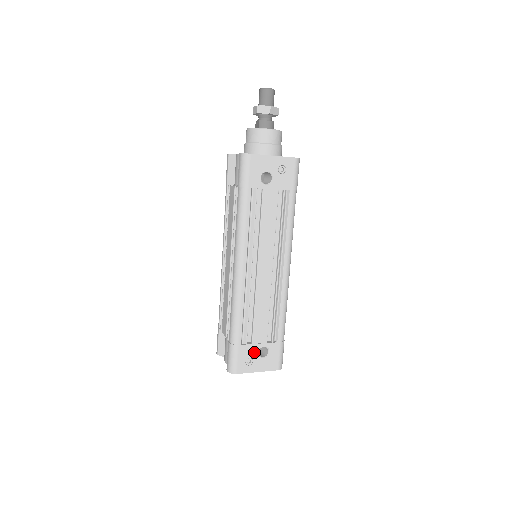
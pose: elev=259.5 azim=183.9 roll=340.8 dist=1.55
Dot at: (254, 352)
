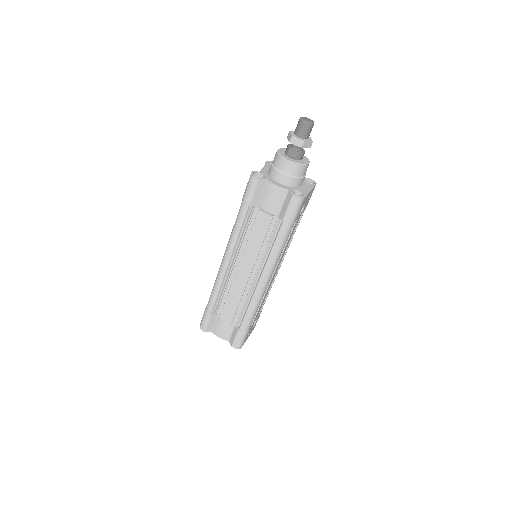
Dot at: (252, 327)
